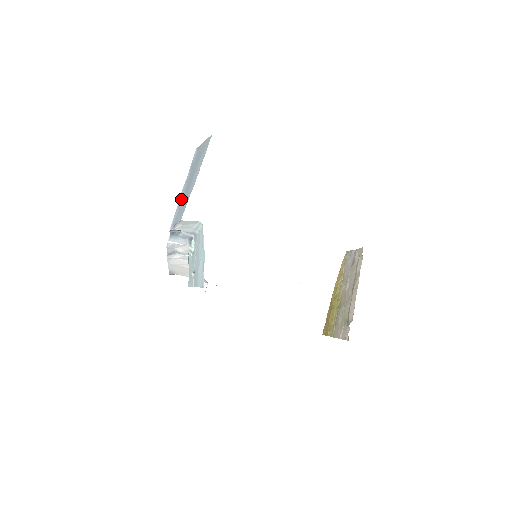
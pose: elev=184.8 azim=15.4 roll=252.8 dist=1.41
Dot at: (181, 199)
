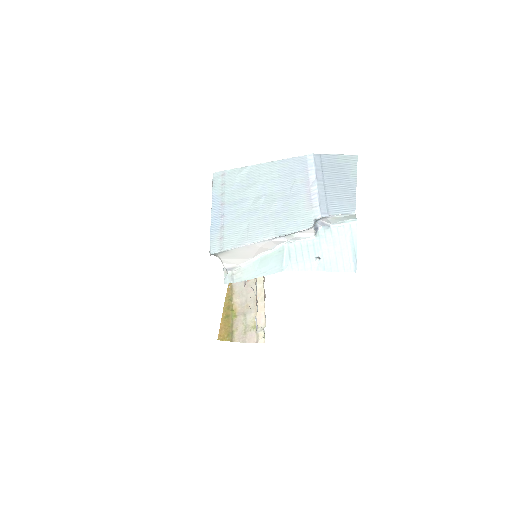
Dot at: (324, 193)
